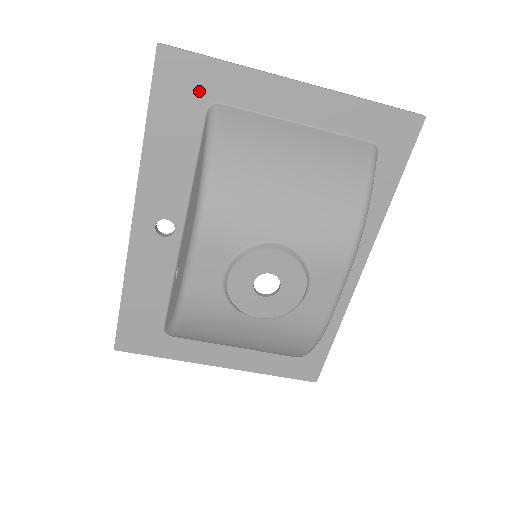
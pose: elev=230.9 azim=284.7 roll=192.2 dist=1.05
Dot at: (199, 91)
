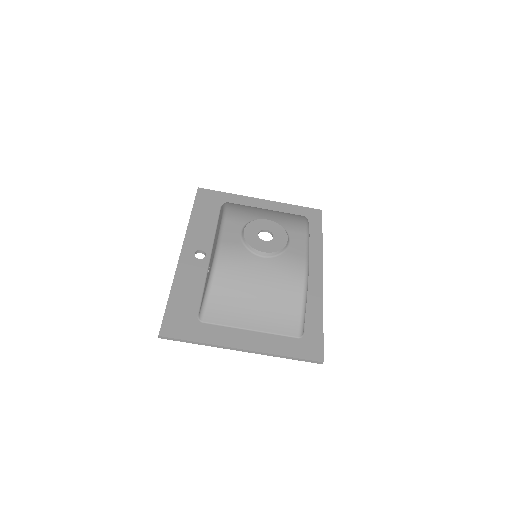
Dot at: (217, 201)
